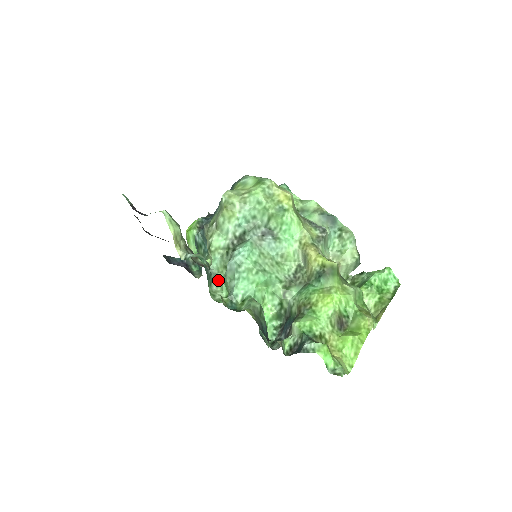
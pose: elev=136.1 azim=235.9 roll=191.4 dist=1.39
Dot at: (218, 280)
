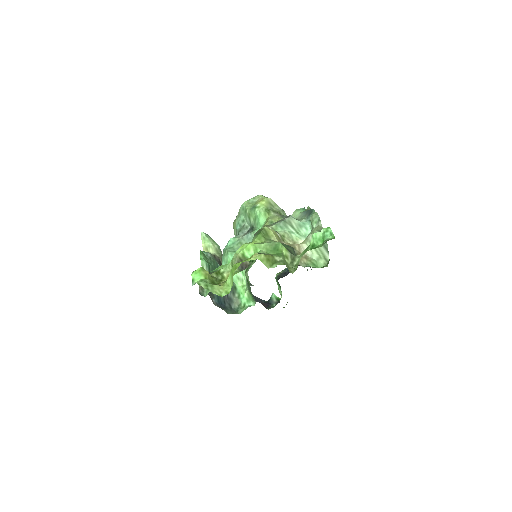
Dot at: occluded
